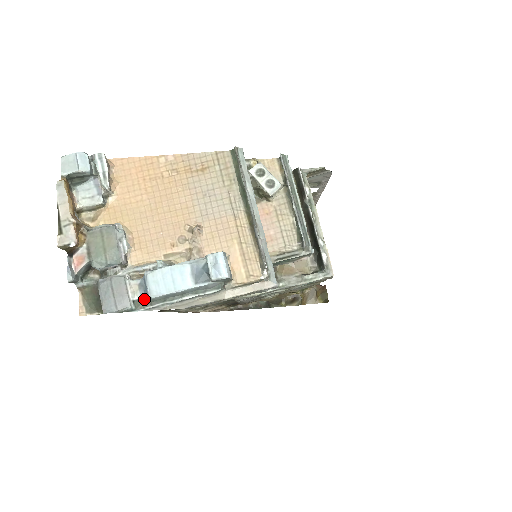
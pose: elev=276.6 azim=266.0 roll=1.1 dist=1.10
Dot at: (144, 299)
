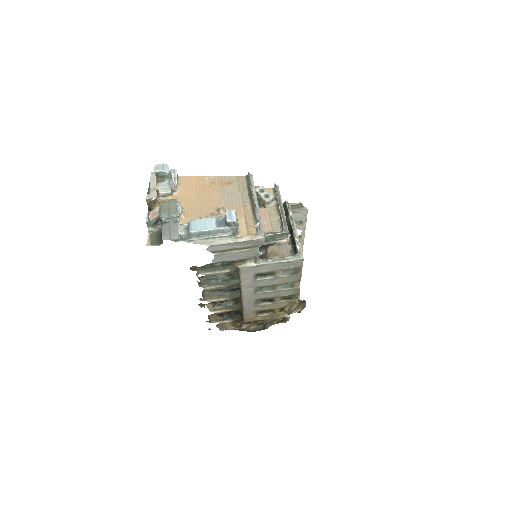
Dot at: (186, 235)
